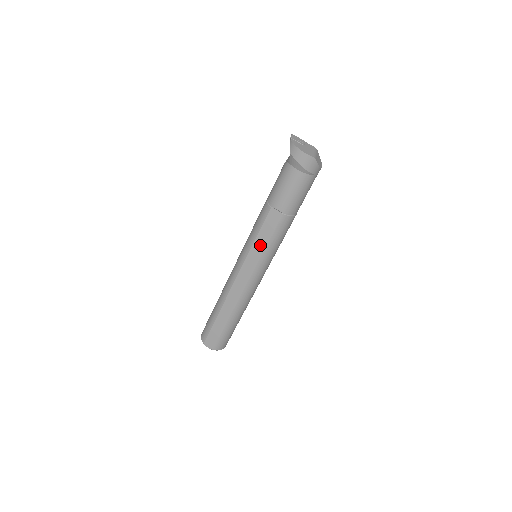
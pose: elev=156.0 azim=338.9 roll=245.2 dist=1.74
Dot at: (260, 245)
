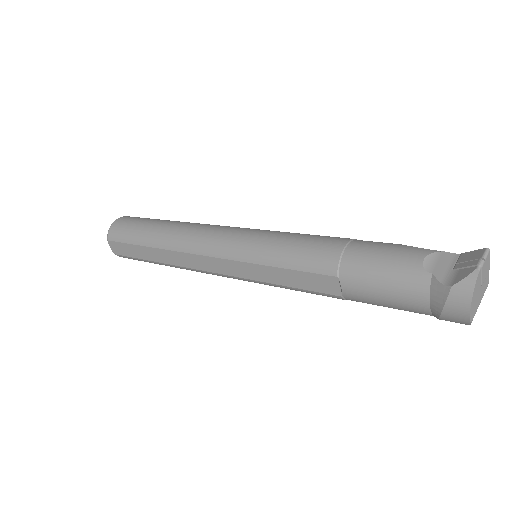
Dot at: (273, 276)
